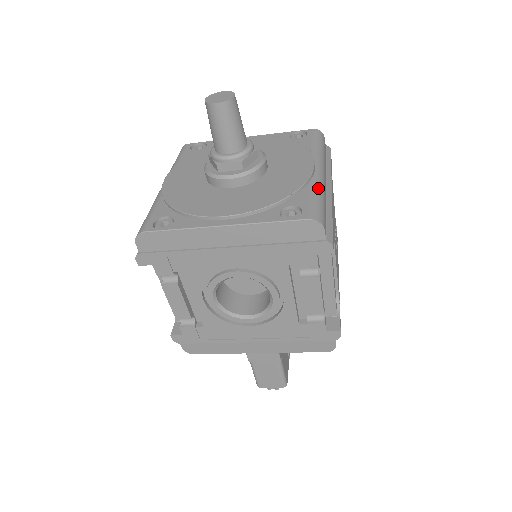
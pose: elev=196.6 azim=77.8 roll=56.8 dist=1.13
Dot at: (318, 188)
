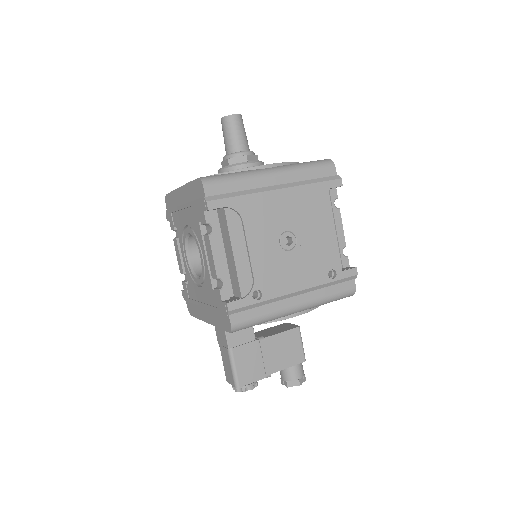
Dot at: (243, 173)
